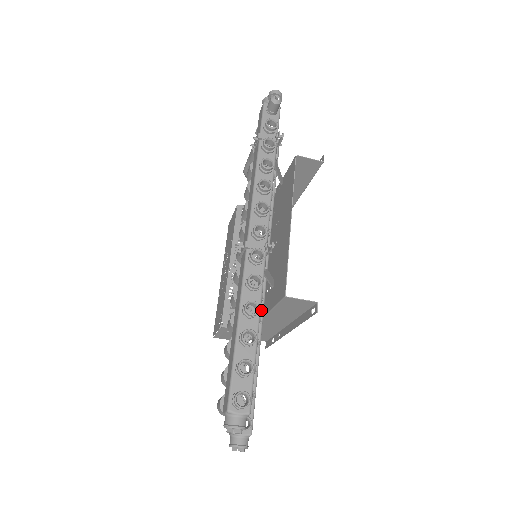
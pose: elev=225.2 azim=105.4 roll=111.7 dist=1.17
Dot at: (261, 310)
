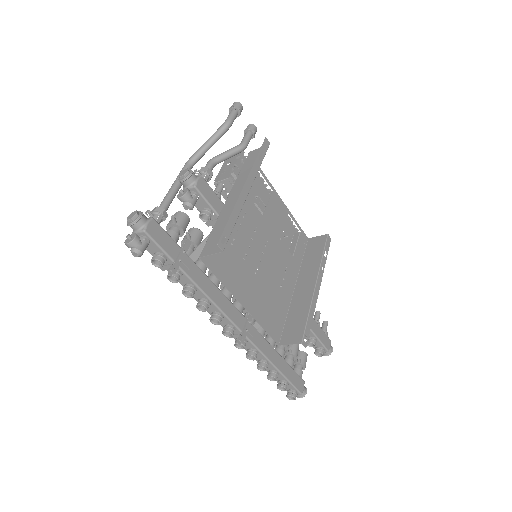
Dot at: occluded
